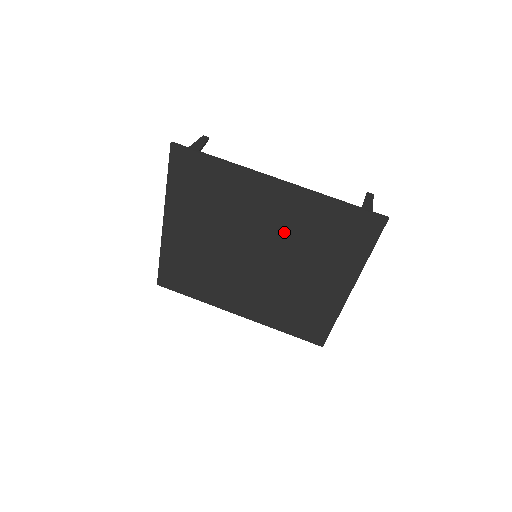
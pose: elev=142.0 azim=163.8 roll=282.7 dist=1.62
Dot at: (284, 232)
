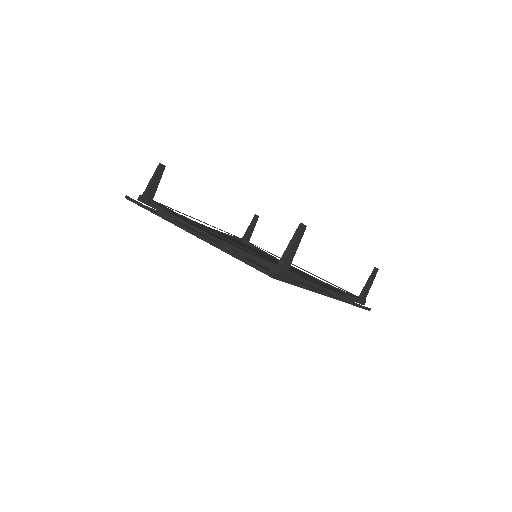
Dot at: occluded
